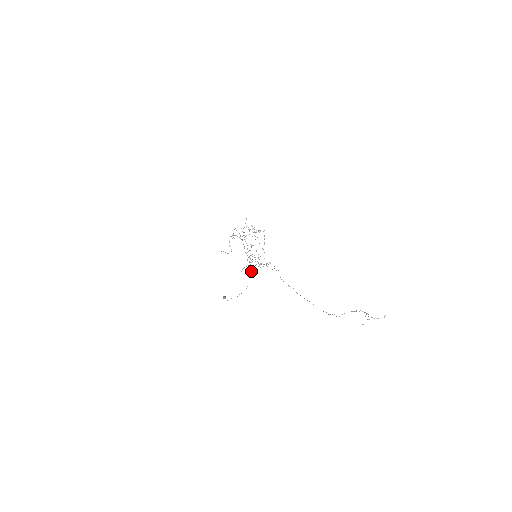
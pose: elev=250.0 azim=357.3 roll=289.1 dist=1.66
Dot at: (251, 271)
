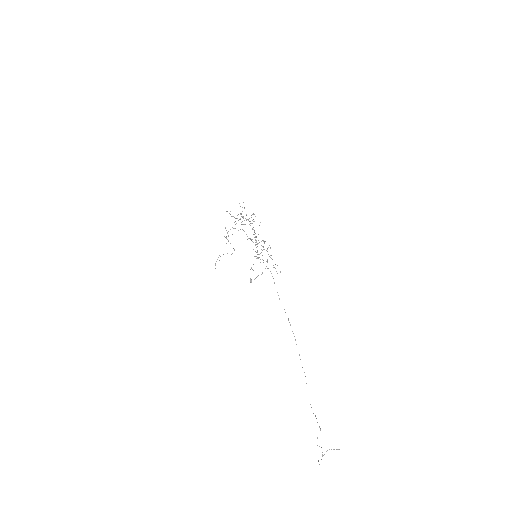
Dot at: occluded
